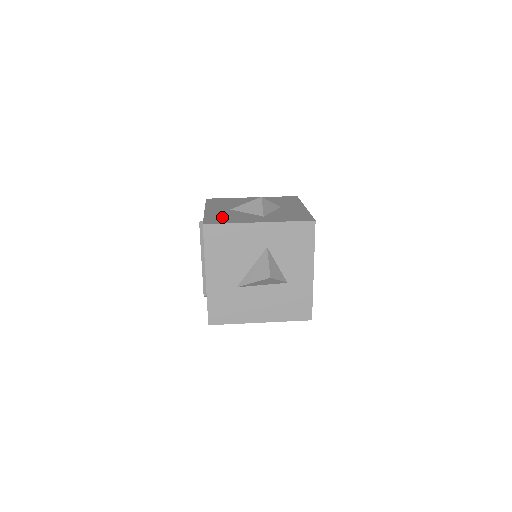
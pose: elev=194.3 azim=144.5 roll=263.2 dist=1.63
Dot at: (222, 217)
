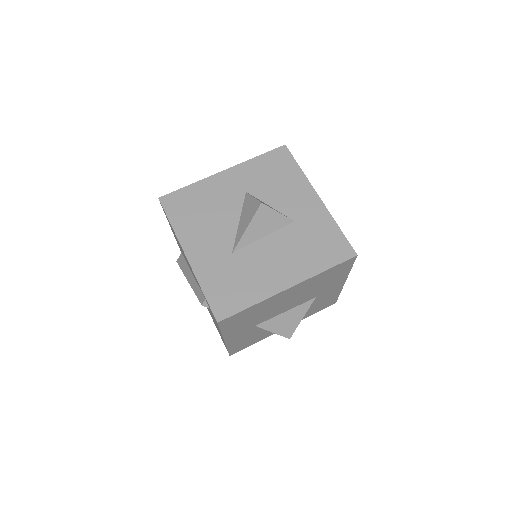
Dot at: occluded
